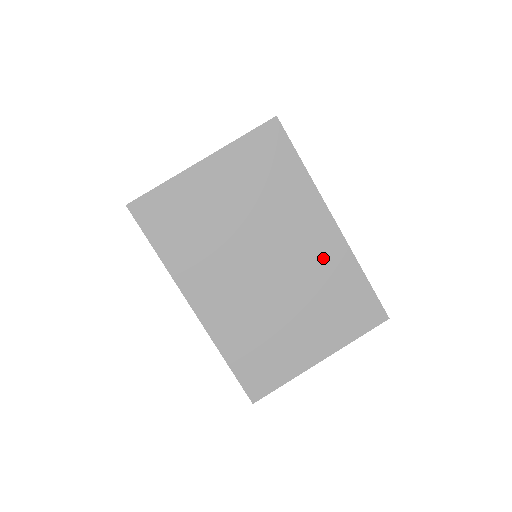
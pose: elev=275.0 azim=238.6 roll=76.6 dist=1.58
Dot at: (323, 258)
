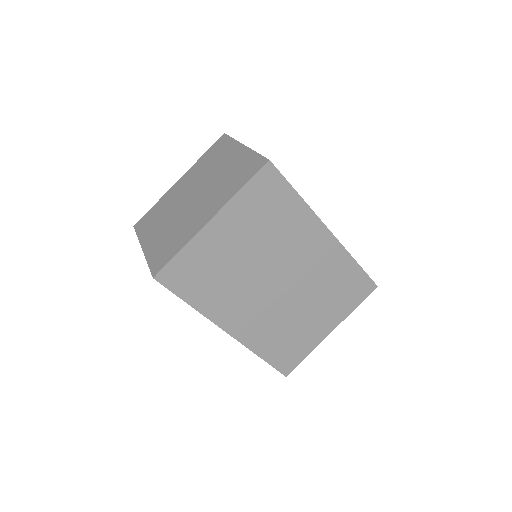
Dot at: (324, 262)
